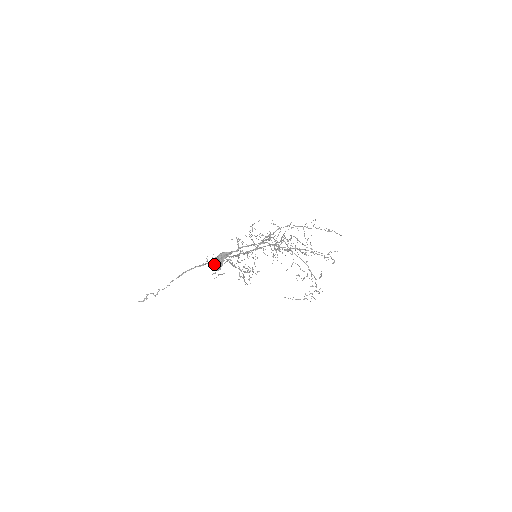
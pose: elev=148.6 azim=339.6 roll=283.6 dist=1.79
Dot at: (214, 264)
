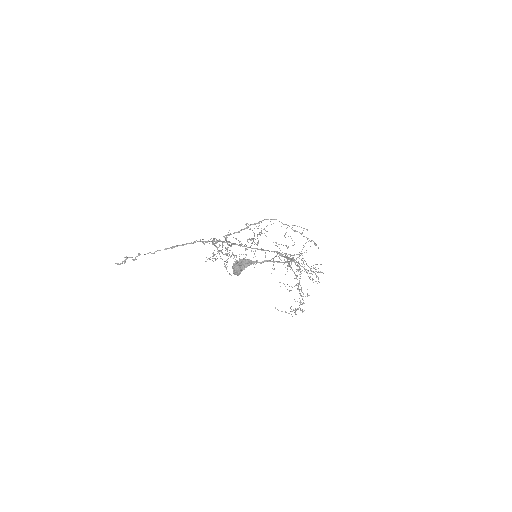
Dot at: (237, 270)
